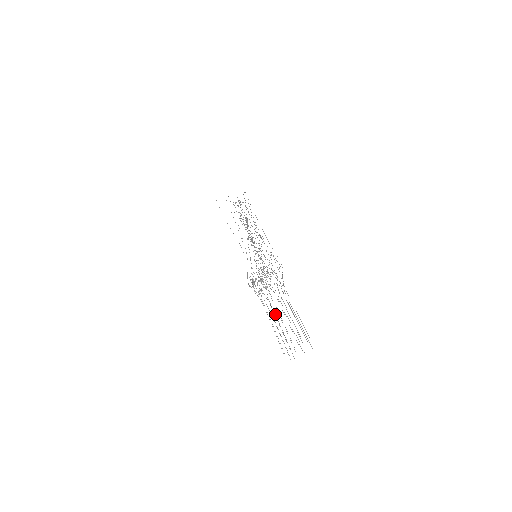
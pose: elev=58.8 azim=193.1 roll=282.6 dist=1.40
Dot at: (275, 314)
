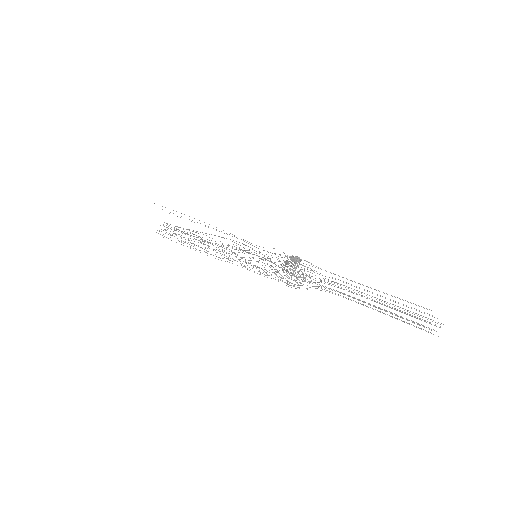
Dot at: occluded
